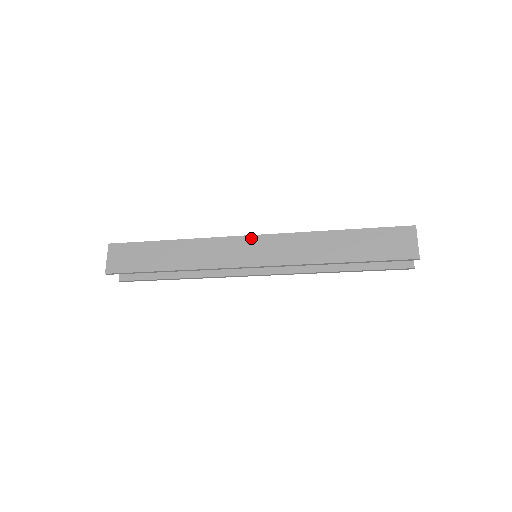
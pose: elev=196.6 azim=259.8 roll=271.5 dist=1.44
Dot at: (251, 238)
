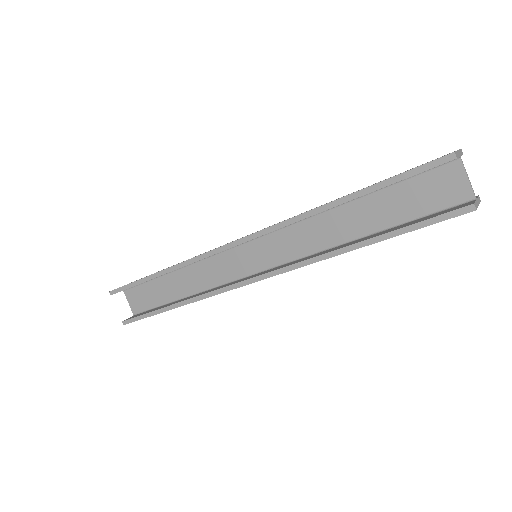
Dot at: occluded
